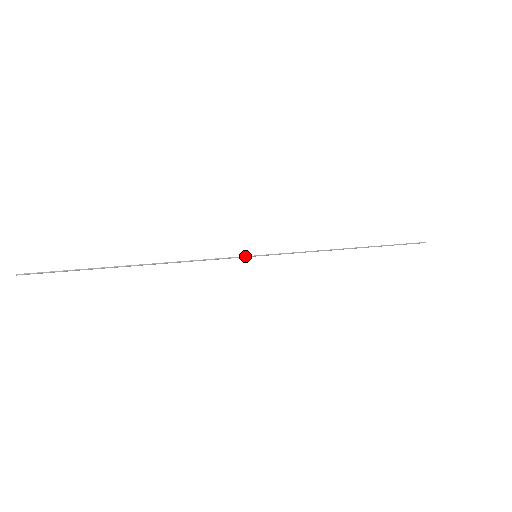
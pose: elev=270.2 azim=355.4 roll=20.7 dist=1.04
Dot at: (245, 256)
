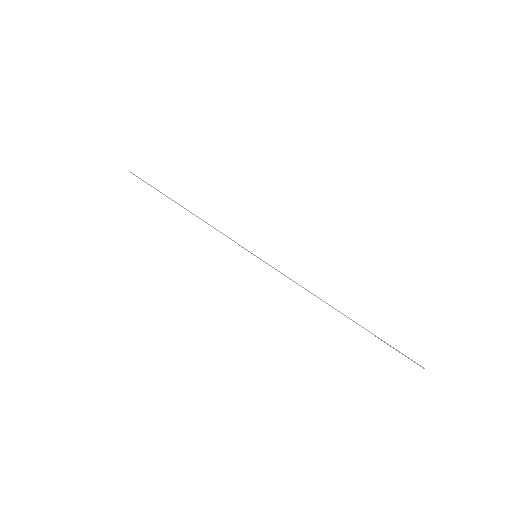
Dot at: occluded
